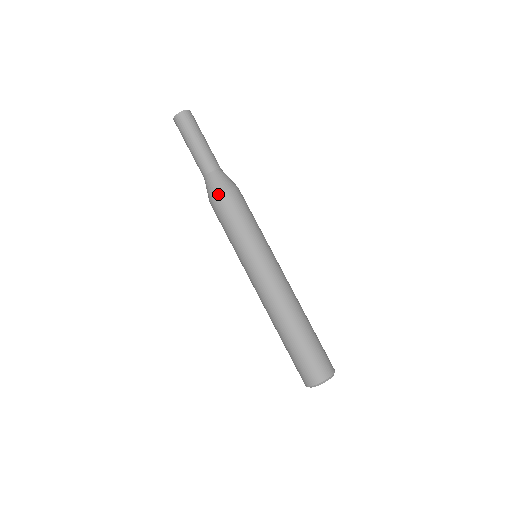
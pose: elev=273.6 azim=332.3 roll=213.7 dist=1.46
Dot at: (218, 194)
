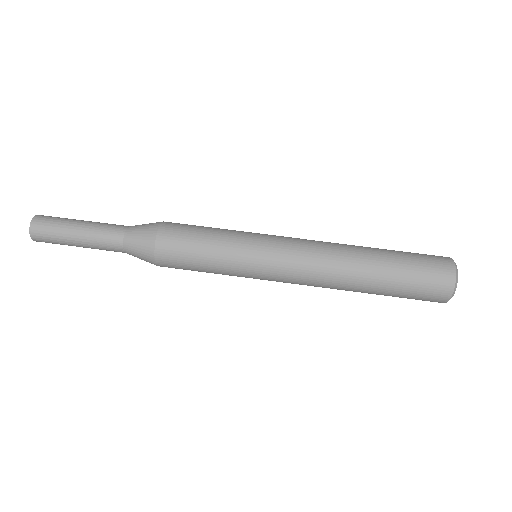
Dot at: (154, 251)
